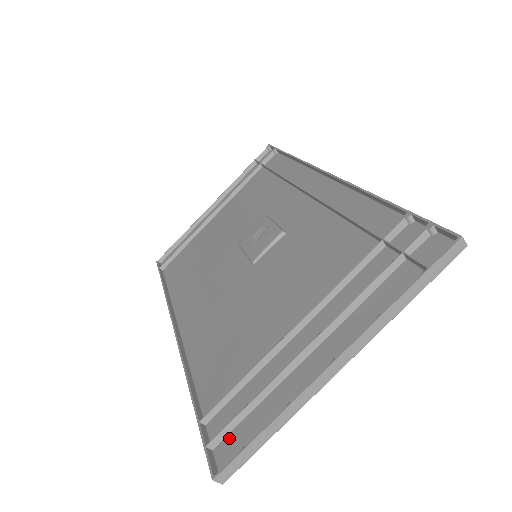
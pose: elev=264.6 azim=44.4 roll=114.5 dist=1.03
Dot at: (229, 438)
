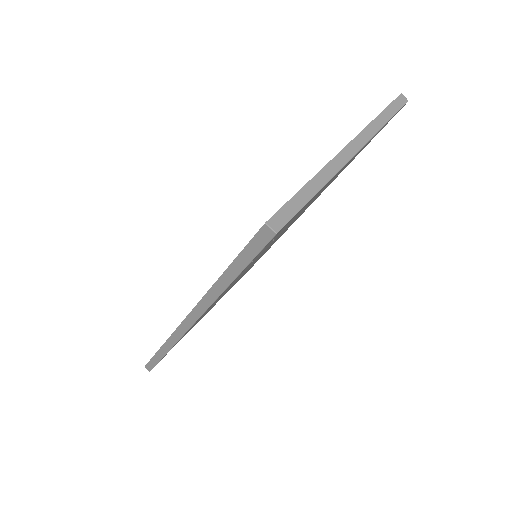
Dot at: occluded
